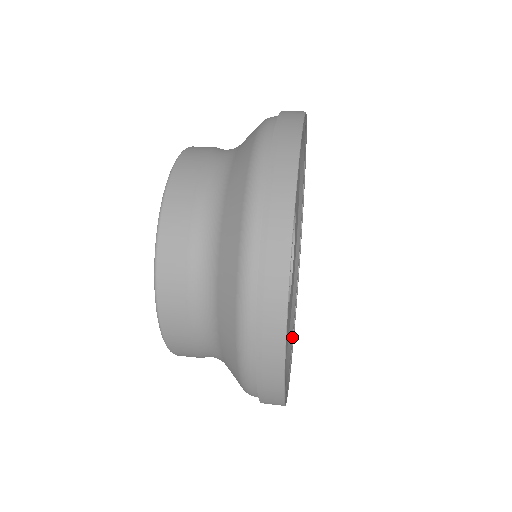
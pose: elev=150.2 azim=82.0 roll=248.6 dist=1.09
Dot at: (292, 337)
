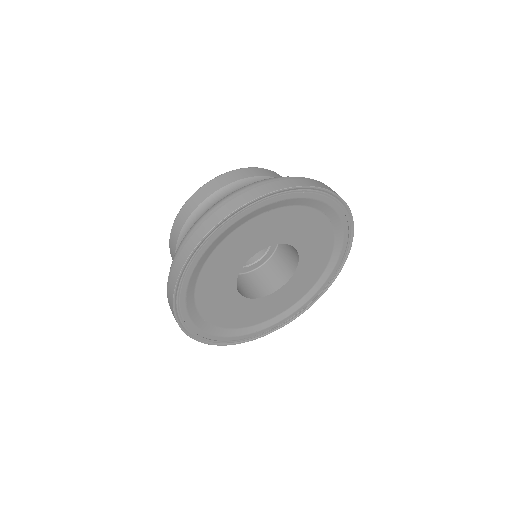
Dot at: (277, 323)
